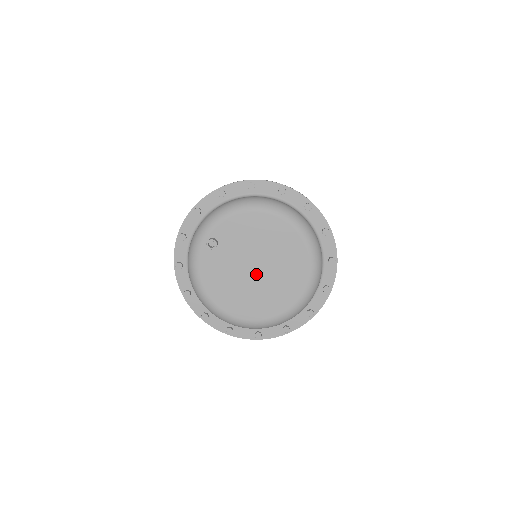
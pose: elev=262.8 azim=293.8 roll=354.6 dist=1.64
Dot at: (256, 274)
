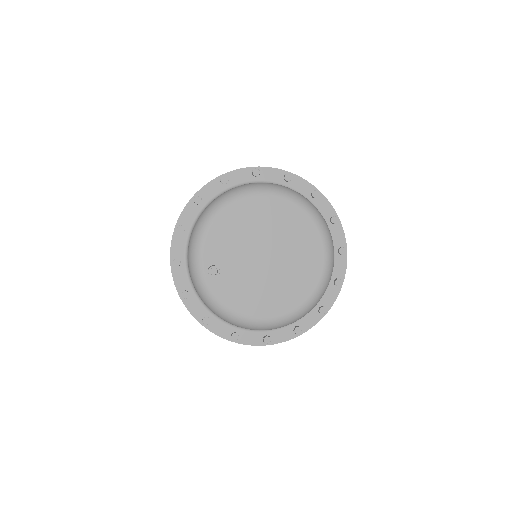
Dot at: (271, 260)
